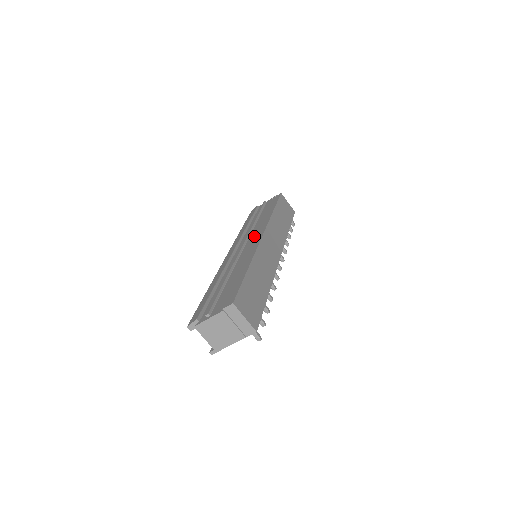
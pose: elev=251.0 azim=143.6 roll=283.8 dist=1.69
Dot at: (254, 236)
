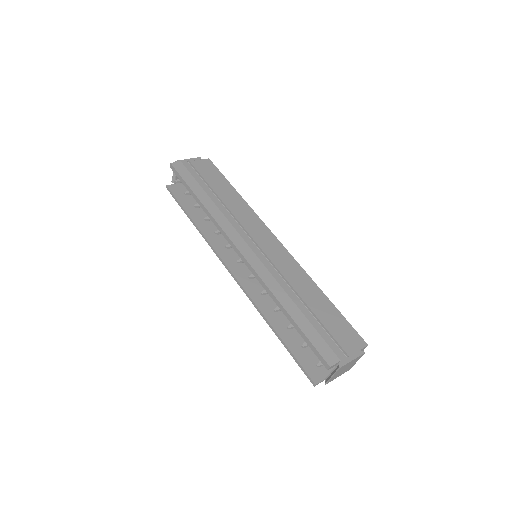
Dot at: (261, 234)
